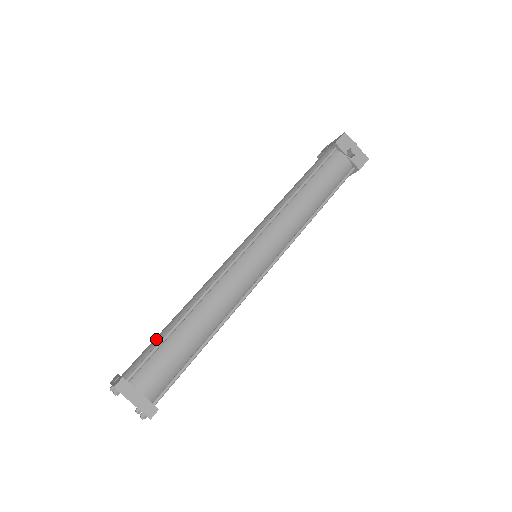
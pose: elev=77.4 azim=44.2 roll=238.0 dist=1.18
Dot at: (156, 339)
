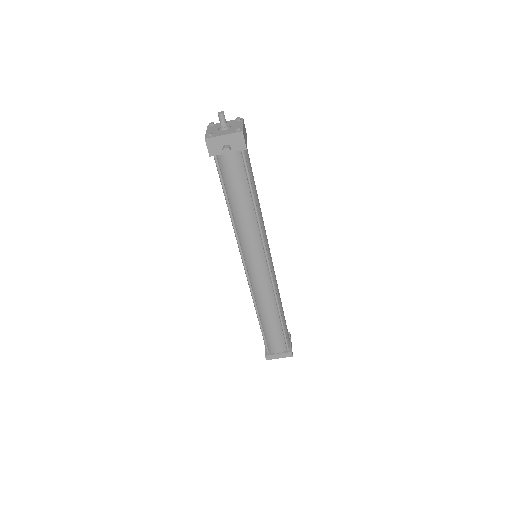
Dot at: occluded
